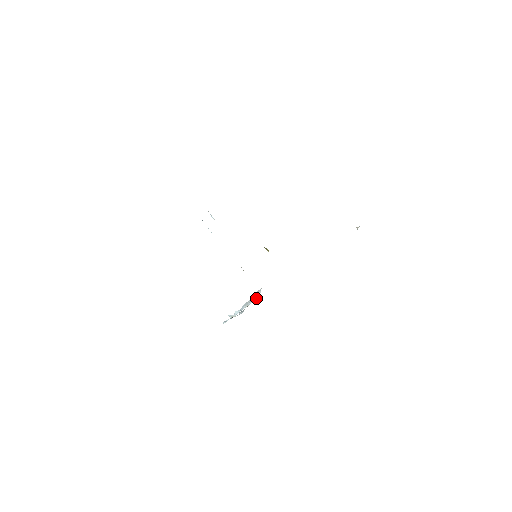
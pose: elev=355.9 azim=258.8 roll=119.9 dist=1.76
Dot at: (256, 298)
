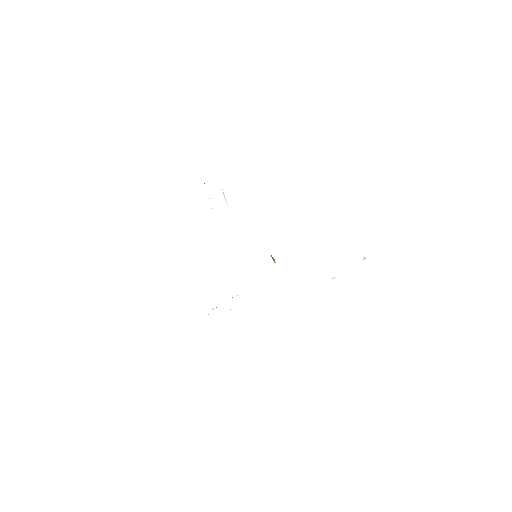
Dot at: (237, 295)
